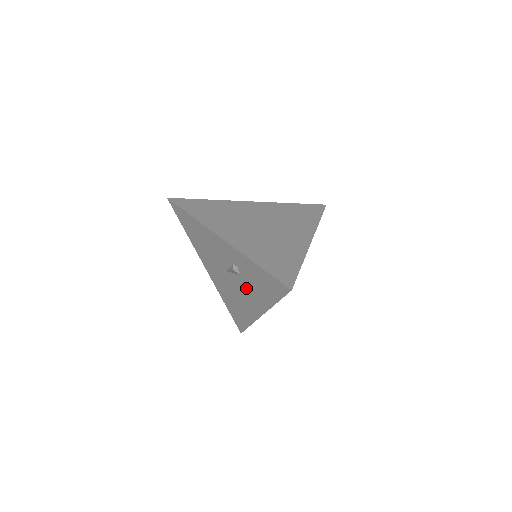
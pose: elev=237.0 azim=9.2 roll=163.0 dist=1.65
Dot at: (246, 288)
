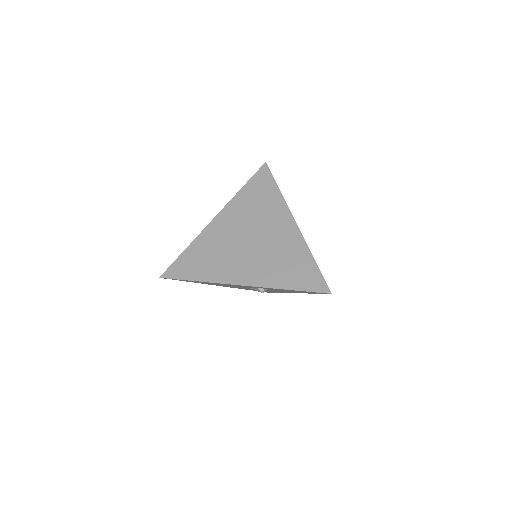
Dot at: occluded
